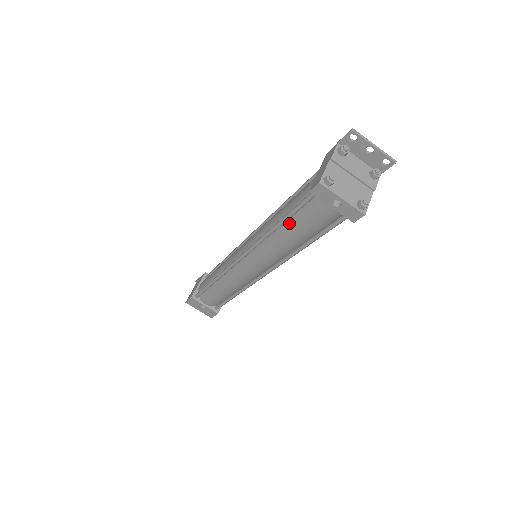
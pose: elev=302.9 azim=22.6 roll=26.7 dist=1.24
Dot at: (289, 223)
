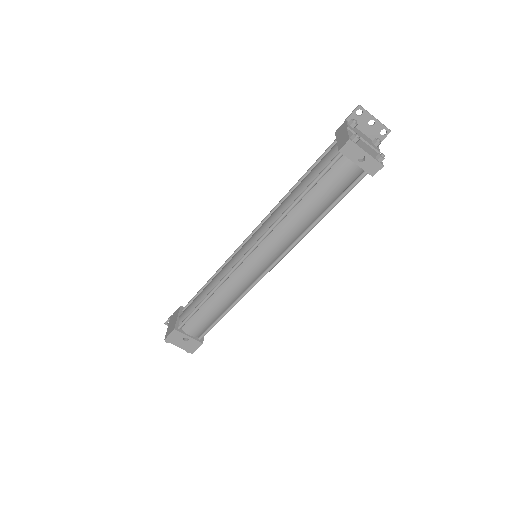
Dot at: (309, 195)
